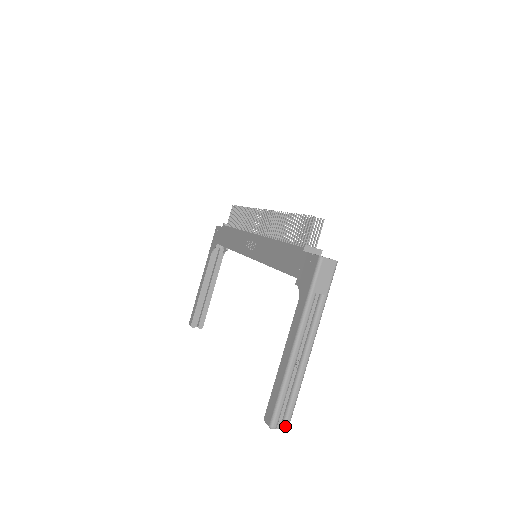
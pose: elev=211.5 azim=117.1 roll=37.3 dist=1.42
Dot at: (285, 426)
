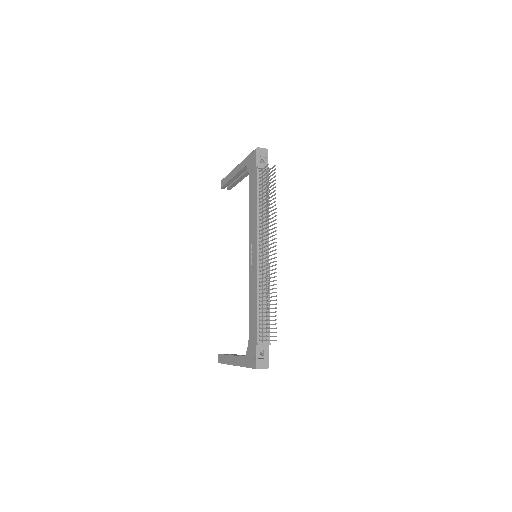
Dot at: occluded
